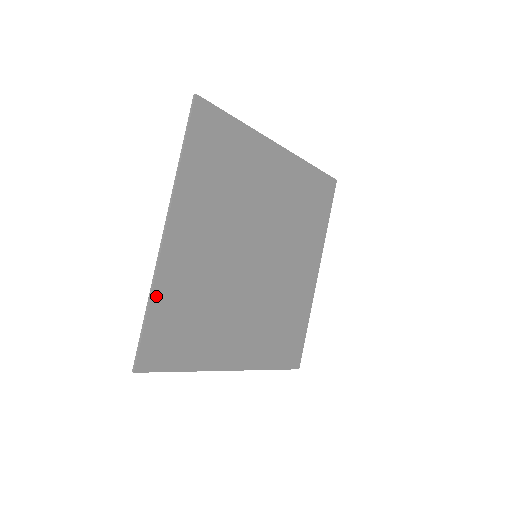
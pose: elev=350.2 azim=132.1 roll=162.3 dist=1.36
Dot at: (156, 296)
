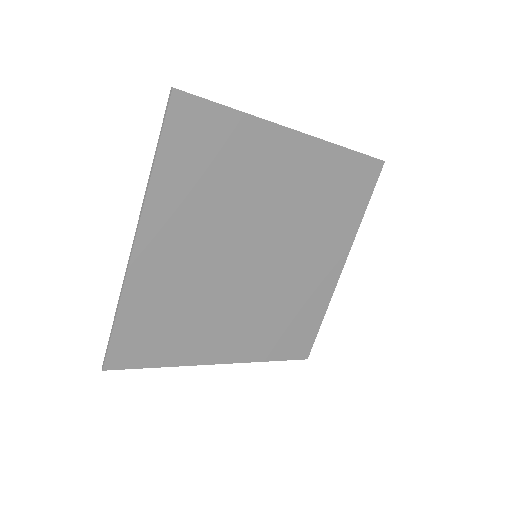
Dot at: (125, 304)
